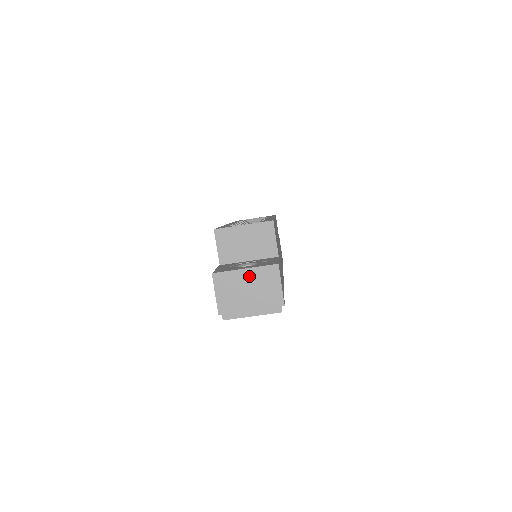
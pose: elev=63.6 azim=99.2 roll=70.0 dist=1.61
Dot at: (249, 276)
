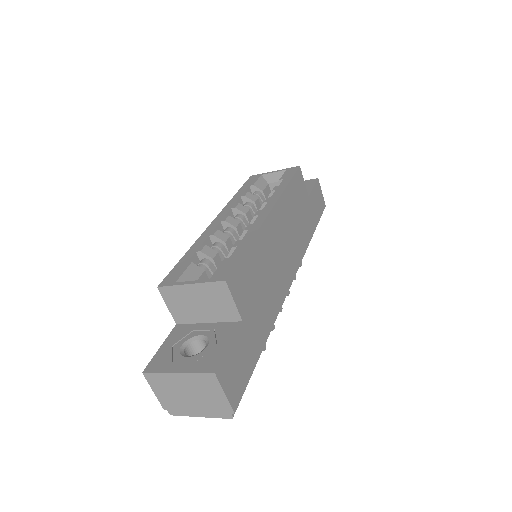
Dot at: (184, 381)
